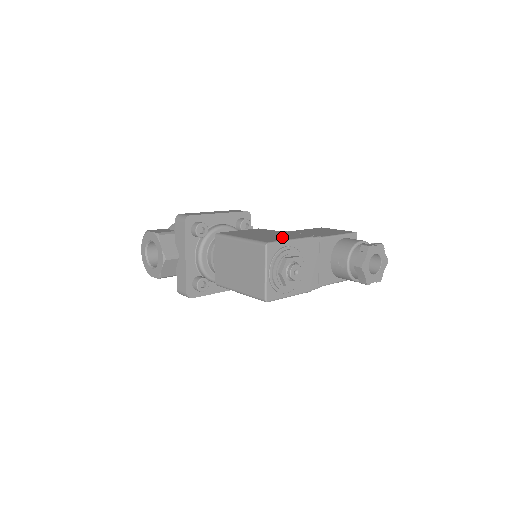
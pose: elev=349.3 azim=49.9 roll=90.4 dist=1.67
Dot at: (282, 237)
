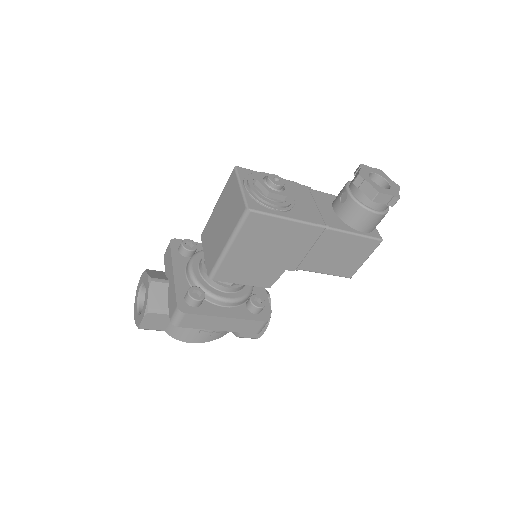
Dot at: occluded
